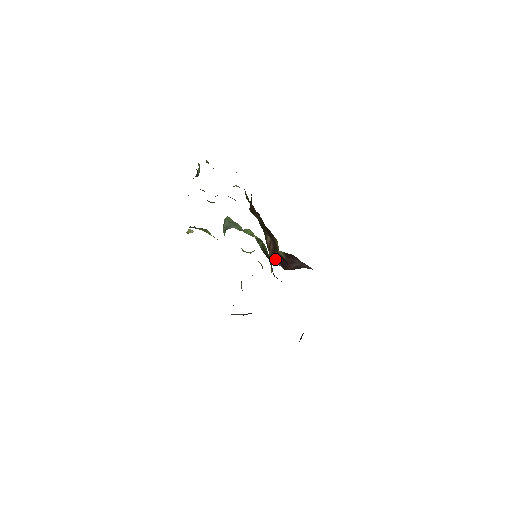
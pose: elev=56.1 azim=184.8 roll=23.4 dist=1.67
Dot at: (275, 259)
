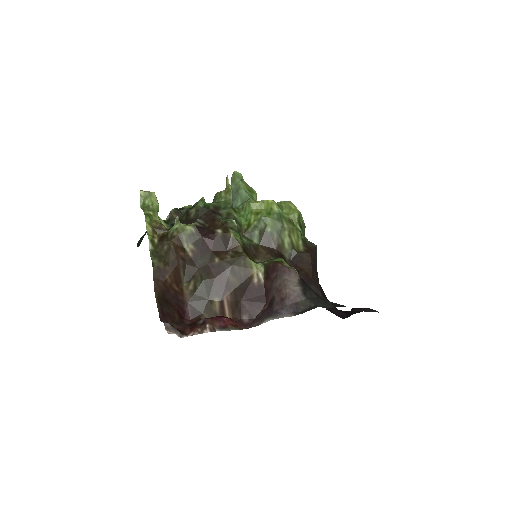
Dot at: (240, 311)
